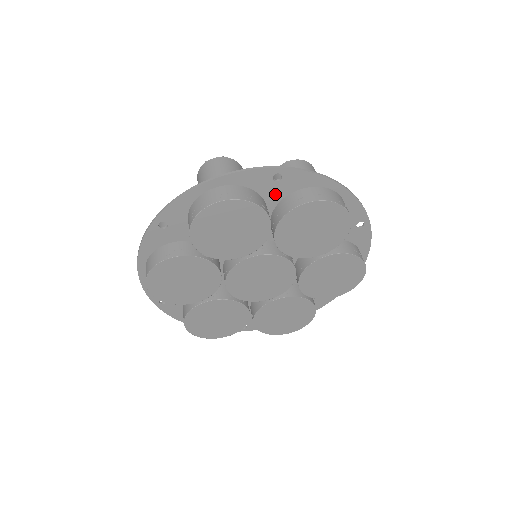
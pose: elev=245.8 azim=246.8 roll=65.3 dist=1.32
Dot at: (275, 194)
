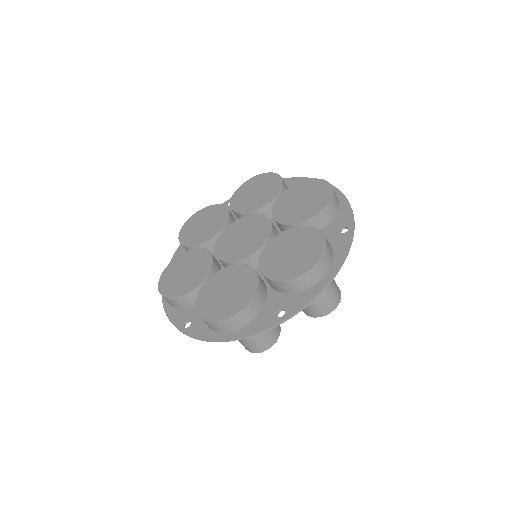
Dot at: occluded
